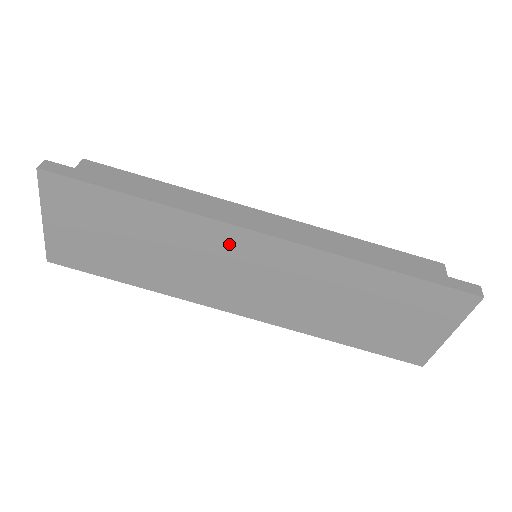
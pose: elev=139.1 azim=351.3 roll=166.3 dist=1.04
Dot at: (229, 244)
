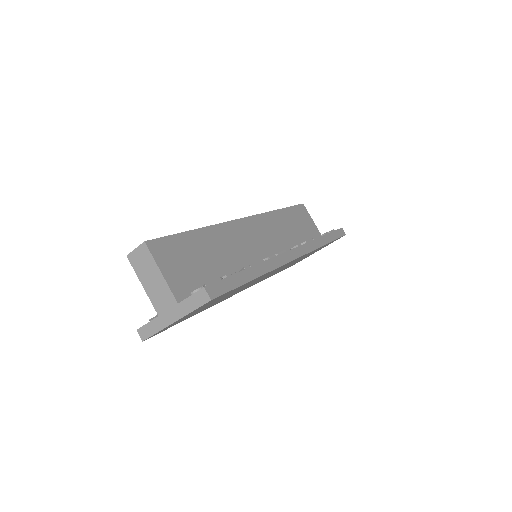
Dot at: occluded
